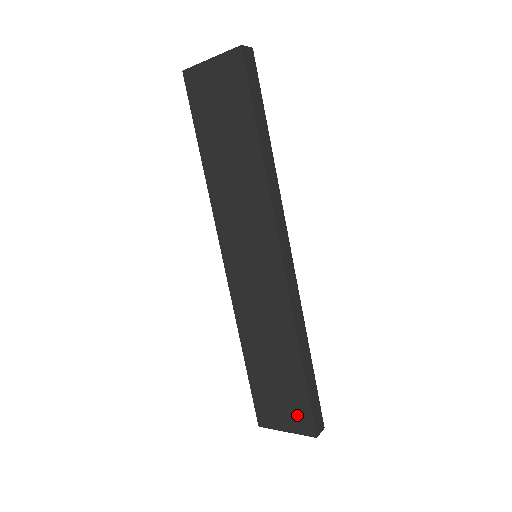
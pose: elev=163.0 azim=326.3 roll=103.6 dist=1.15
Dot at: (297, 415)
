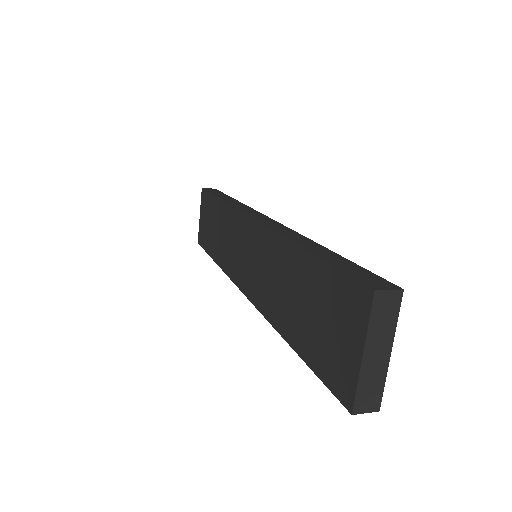
Dot at: (345, 307)
